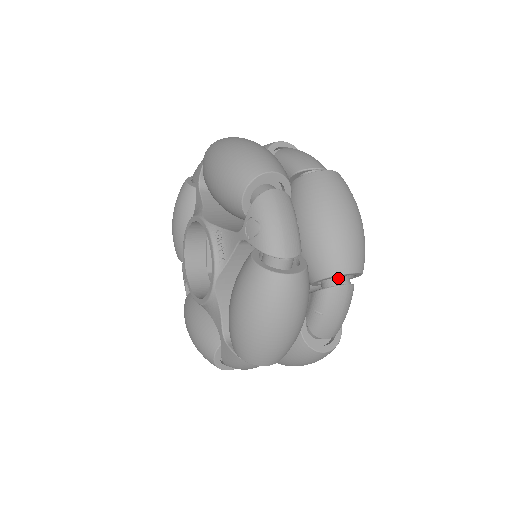
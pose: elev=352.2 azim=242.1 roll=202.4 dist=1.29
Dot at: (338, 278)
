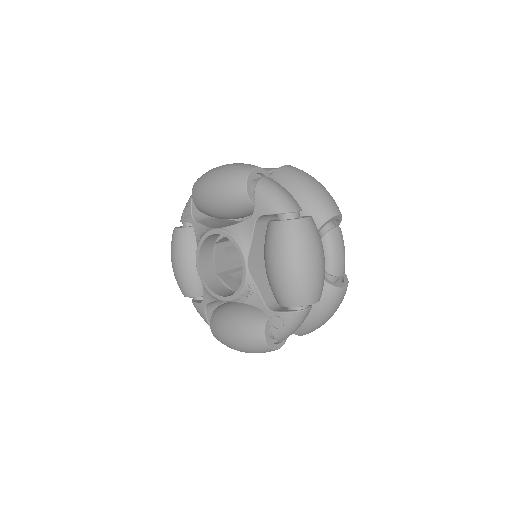
Dot at: occluded
